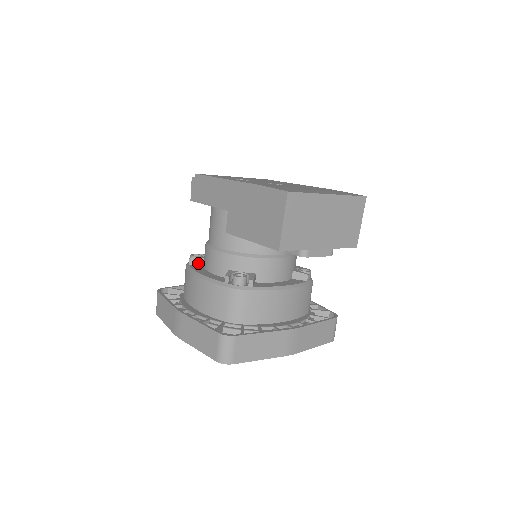
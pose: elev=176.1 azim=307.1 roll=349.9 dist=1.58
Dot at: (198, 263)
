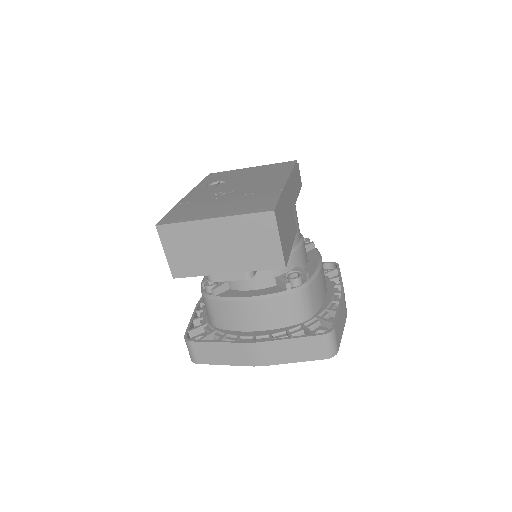
Dot at: occluded
